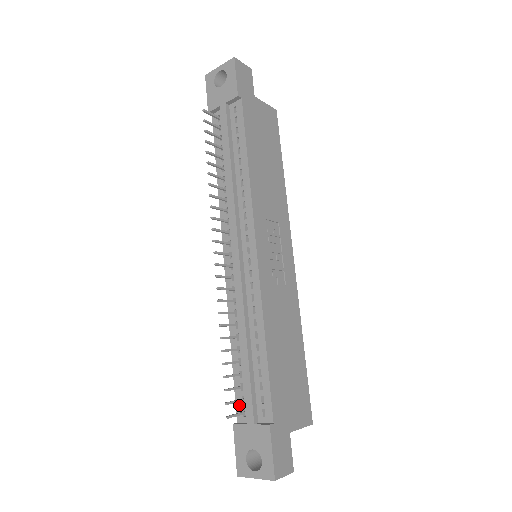
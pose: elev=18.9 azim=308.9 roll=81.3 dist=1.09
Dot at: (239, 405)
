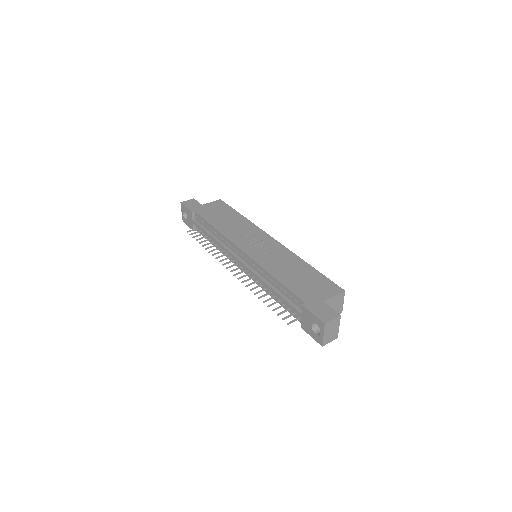
Dot at: (297, 317)
